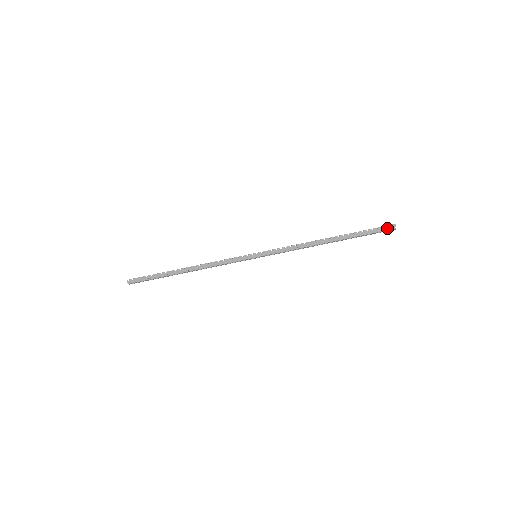
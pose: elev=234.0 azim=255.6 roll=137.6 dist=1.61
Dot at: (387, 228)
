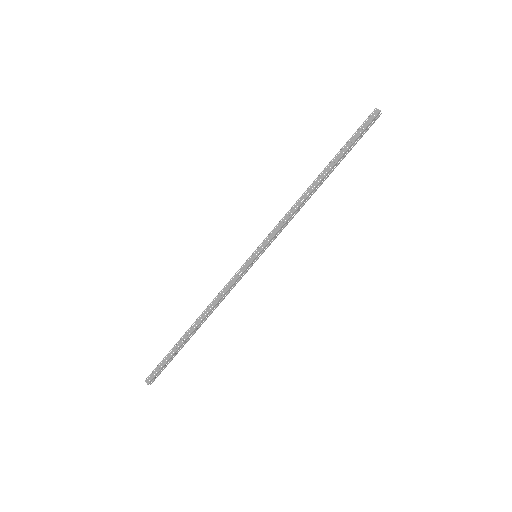
Dot at: (370, 119)
